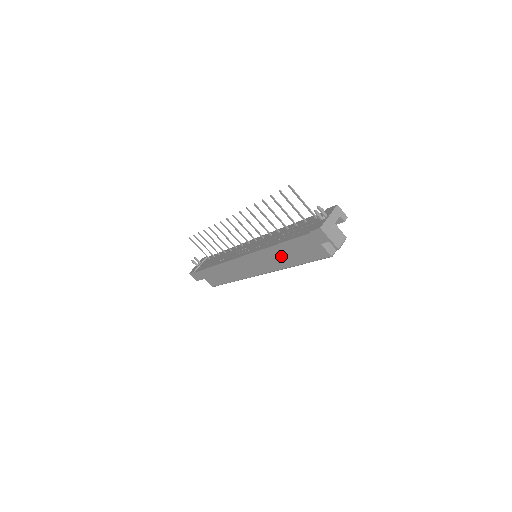
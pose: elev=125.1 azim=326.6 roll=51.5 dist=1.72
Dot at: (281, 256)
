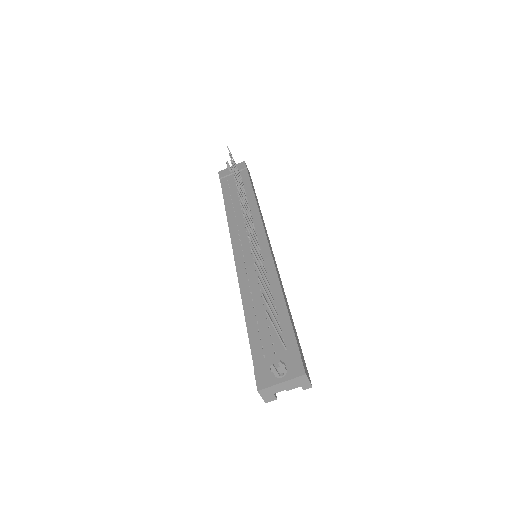
Dot at: occluded
